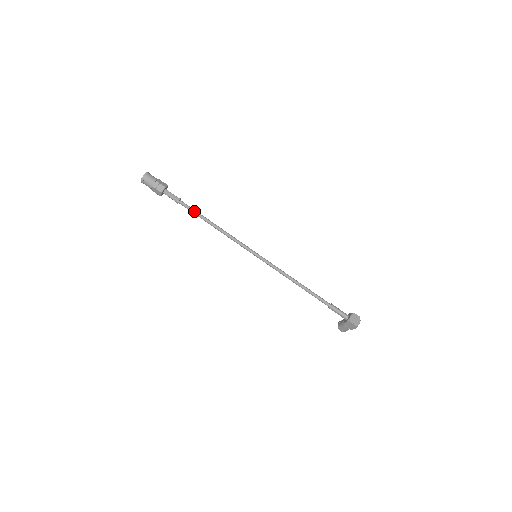
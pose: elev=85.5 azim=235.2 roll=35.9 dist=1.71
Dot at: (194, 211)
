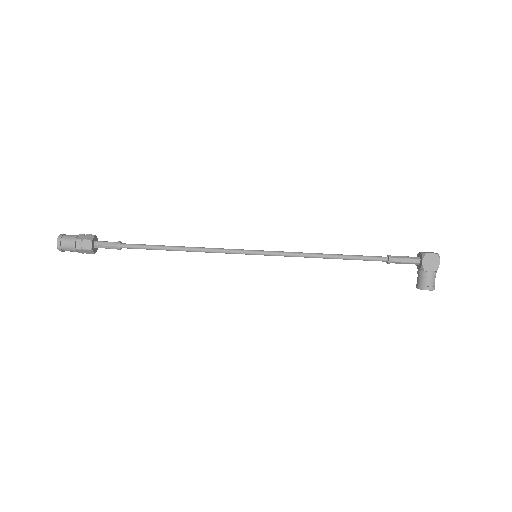
Dot at: (146, 245)
